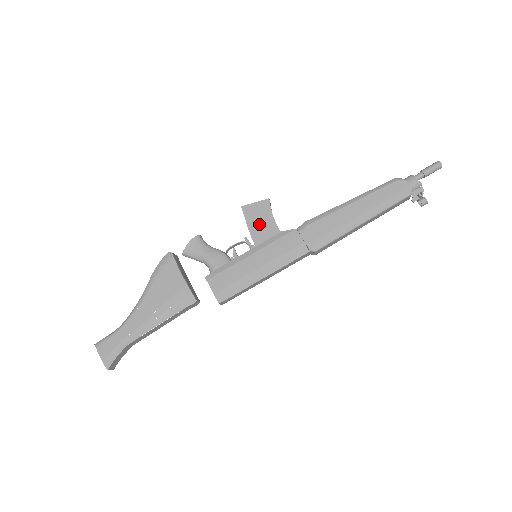
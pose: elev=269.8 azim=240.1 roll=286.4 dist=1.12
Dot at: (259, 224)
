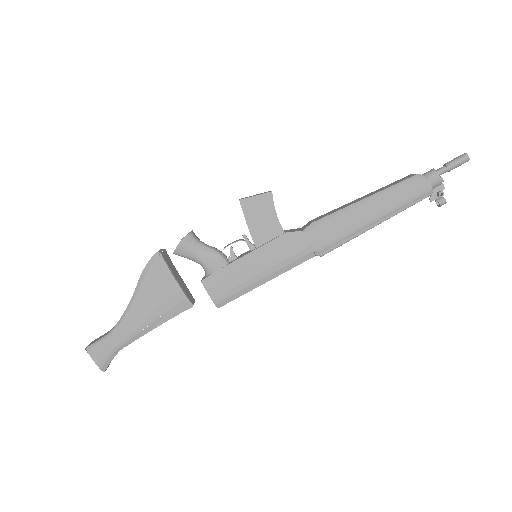
Dot at: (260, 222)
